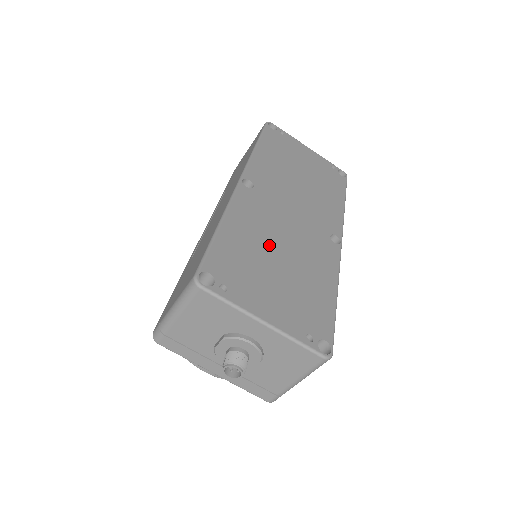
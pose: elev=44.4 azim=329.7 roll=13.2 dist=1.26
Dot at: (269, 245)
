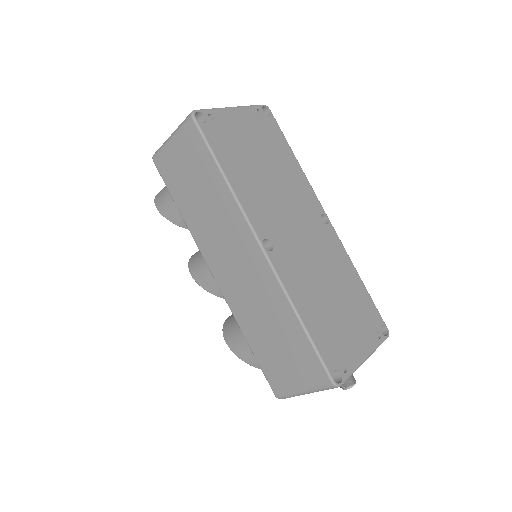
Dot at: (322, 293)
